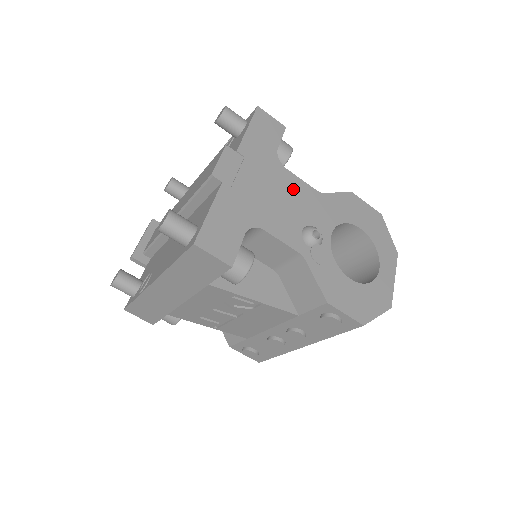
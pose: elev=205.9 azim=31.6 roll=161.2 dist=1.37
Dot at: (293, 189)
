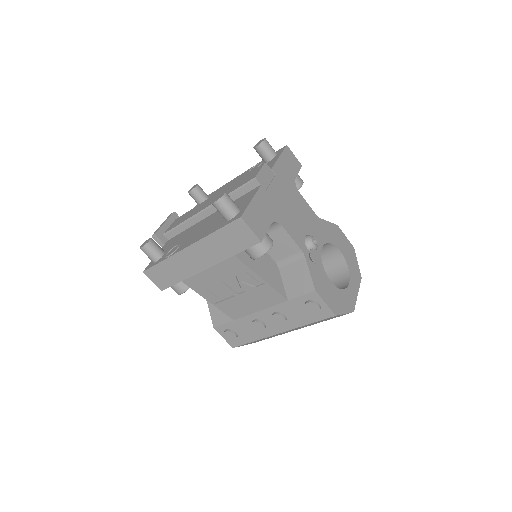
Dot at: (302, 208)
